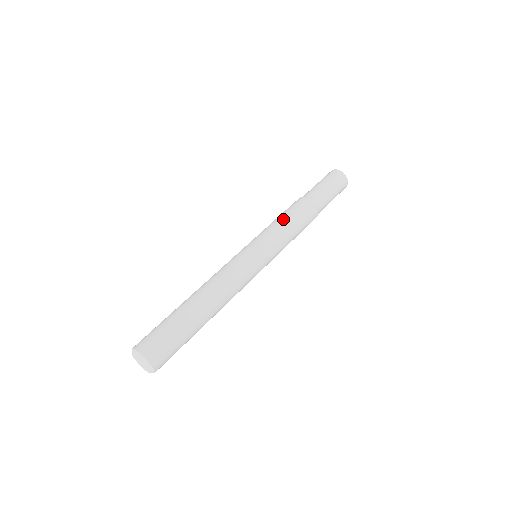
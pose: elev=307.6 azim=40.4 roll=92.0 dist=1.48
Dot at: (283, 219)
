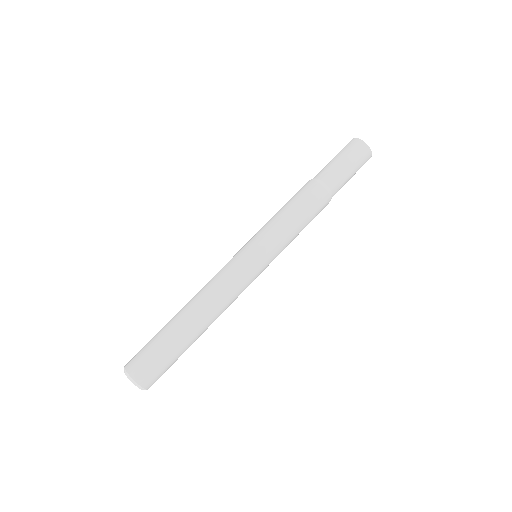
Dot at: (294, 218)
